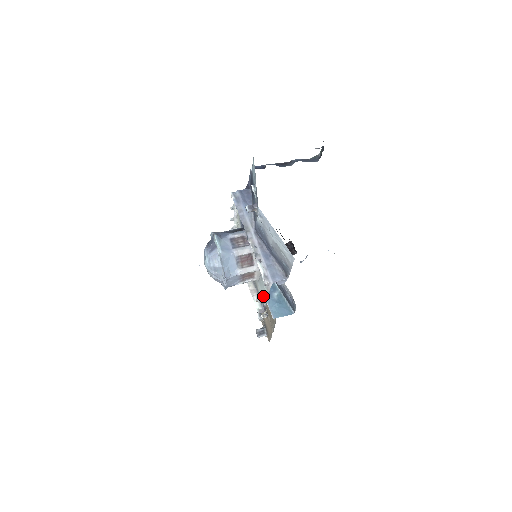
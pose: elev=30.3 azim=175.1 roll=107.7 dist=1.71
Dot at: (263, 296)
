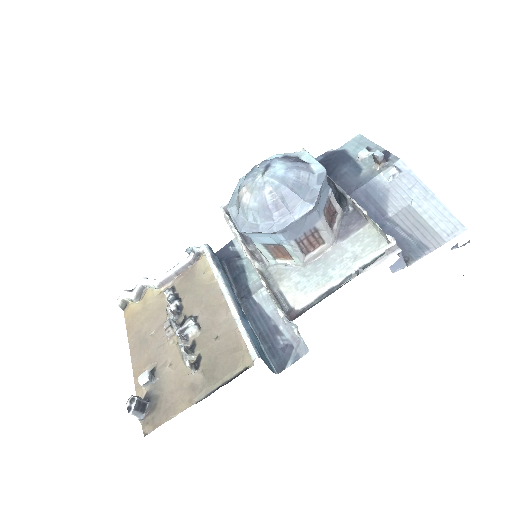
Dot at: (307, 291)
